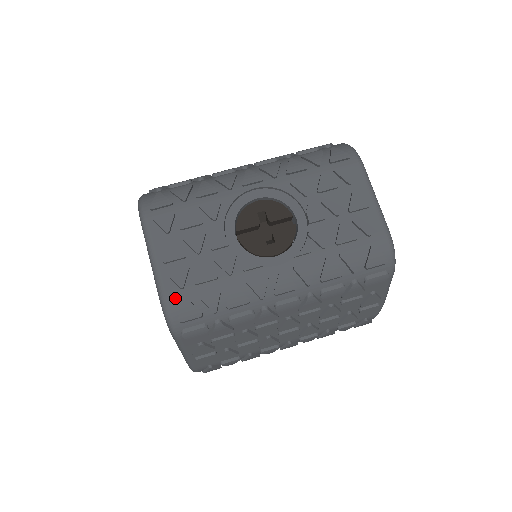
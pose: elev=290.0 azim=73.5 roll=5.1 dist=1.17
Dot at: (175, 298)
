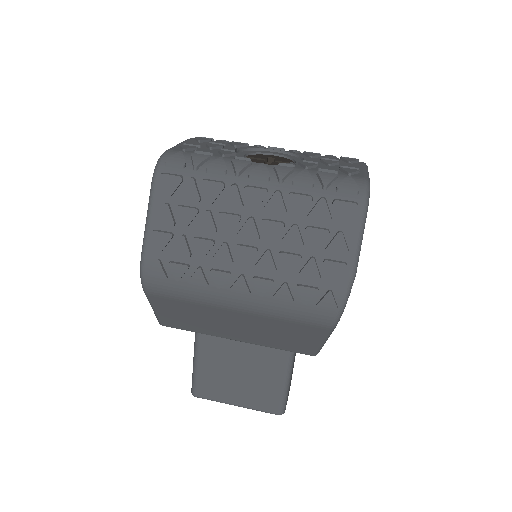
Dot at: (174, 152)
